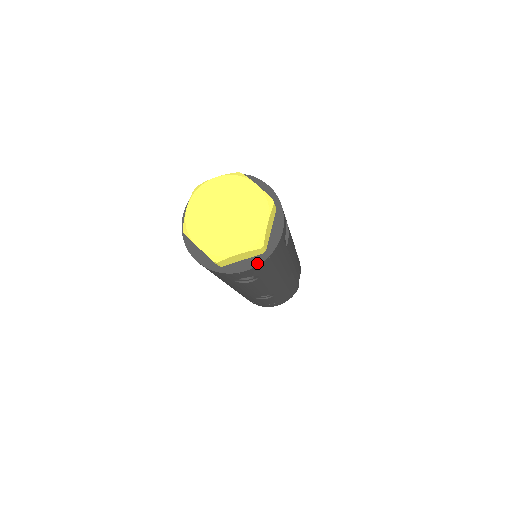
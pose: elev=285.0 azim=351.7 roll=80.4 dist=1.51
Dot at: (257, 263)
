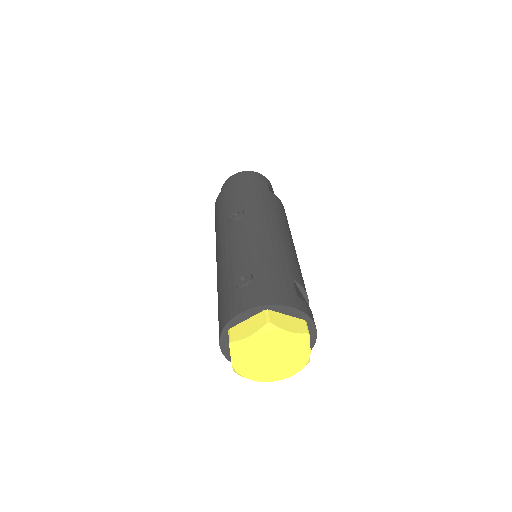
Dot at: occluded
